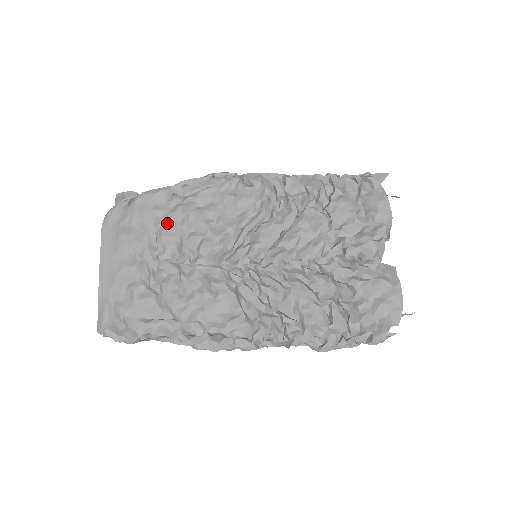
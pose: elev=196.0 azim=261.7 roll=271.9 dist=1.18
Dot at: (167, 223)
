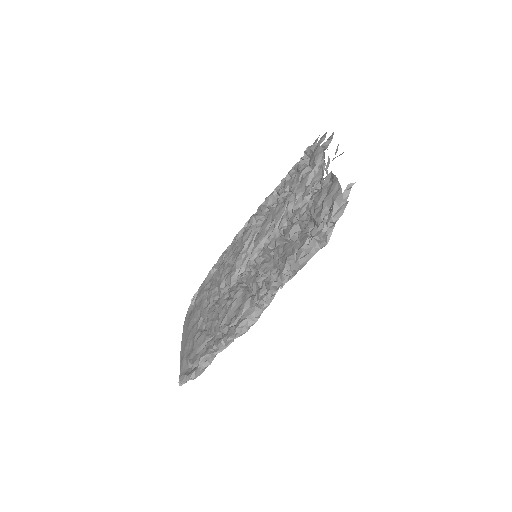
Dot at: (211, 286)
